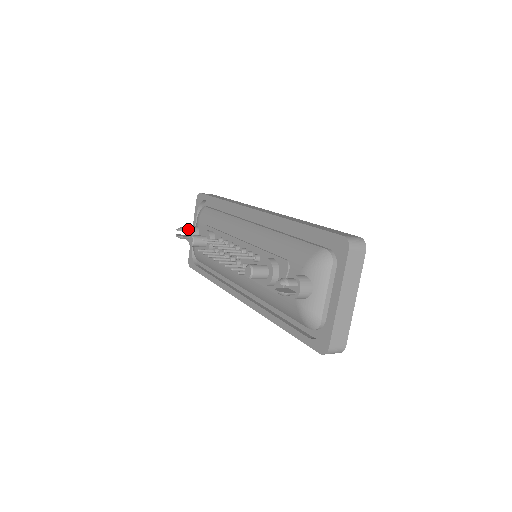
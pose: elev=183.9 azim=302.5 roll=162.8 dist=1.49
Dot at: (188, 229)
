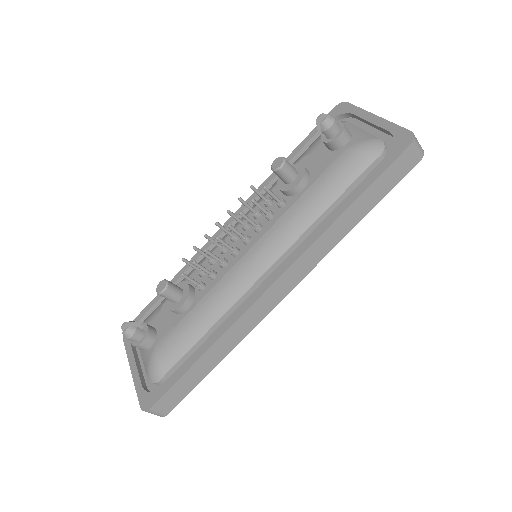
Dot at: (138, 325)
